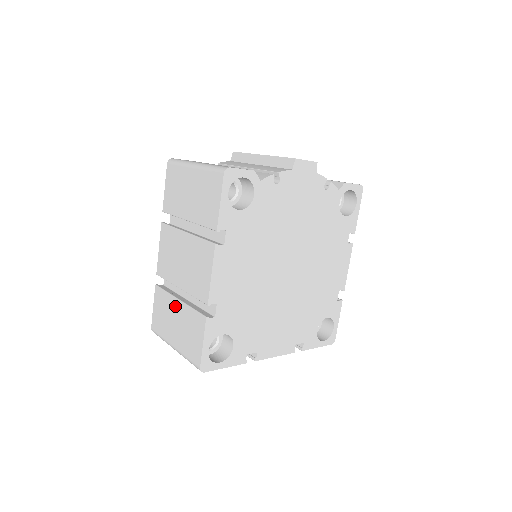
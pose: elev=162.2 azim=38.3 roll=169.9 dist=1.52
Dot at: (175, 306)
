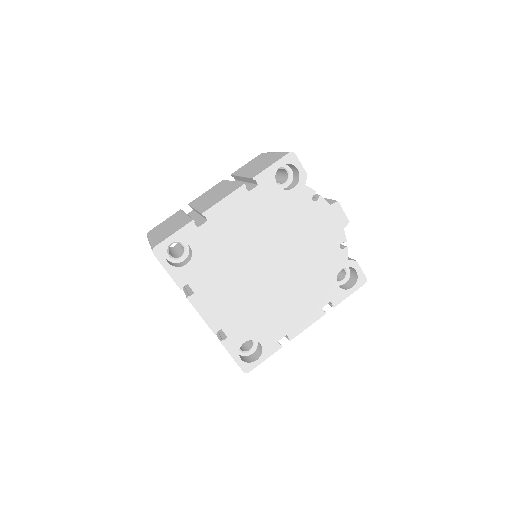
Dot at: (180, 217)
